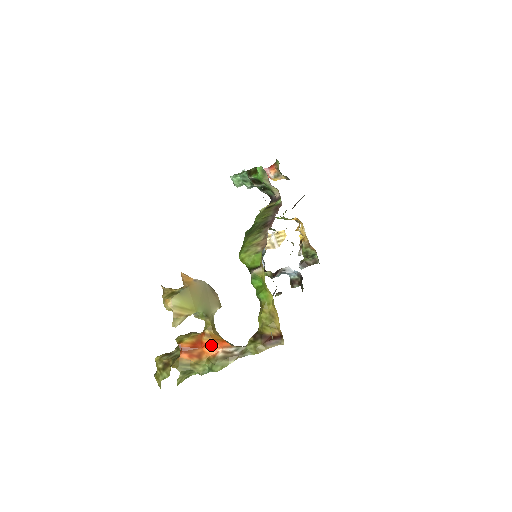
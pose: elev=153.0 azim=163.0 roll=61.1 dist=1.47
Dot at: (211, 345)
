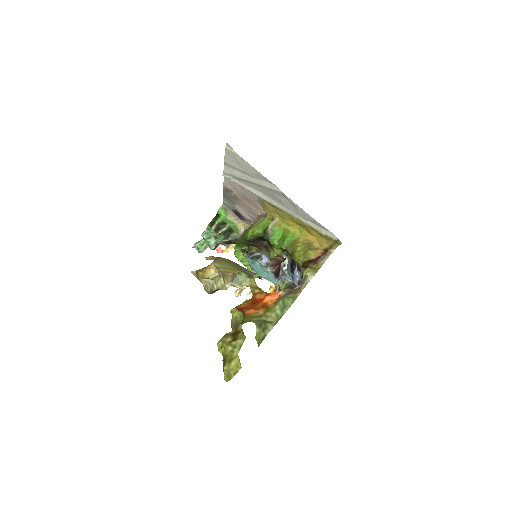
Dot at: (269, 295)
